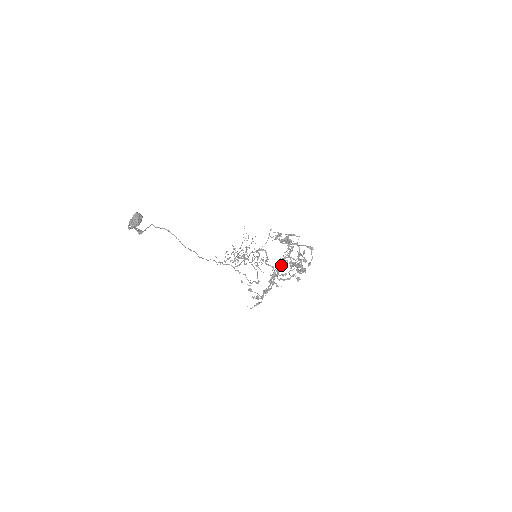
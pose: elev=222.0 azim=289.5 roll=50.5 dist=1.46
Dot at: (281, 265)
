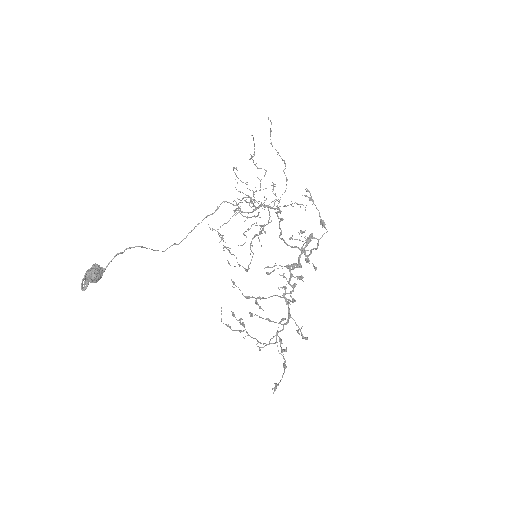
Dot at: (263, 344)
